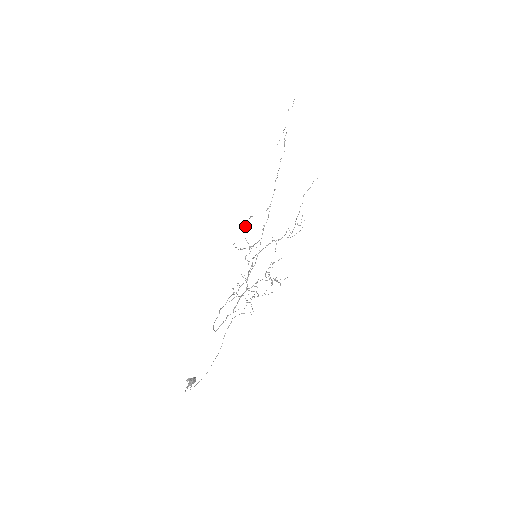
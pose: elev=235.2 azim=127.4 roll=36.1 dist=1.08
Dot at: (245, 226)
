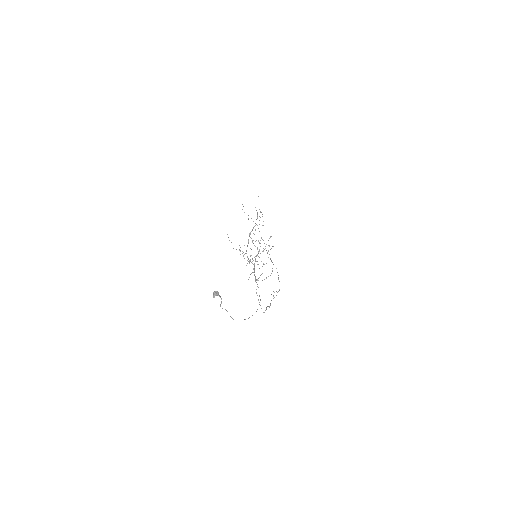
Dot at: occluded
